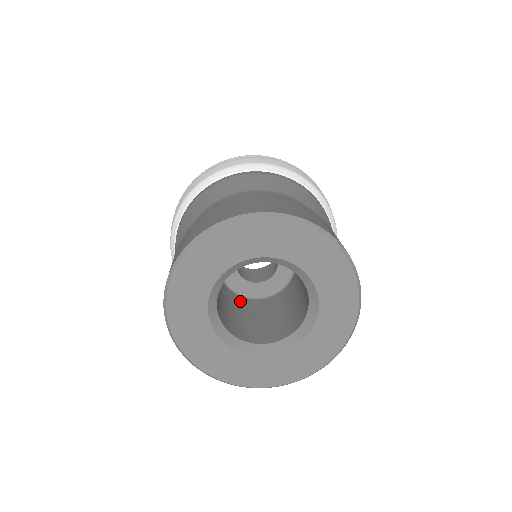
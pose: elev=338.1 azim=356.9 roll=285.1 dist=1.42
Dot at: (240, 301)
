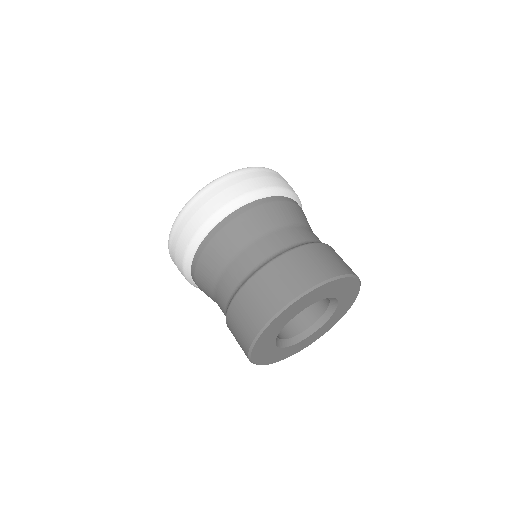
Dot at: occluded
